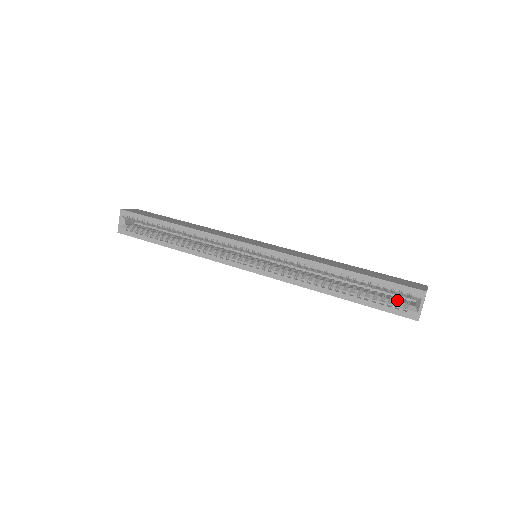
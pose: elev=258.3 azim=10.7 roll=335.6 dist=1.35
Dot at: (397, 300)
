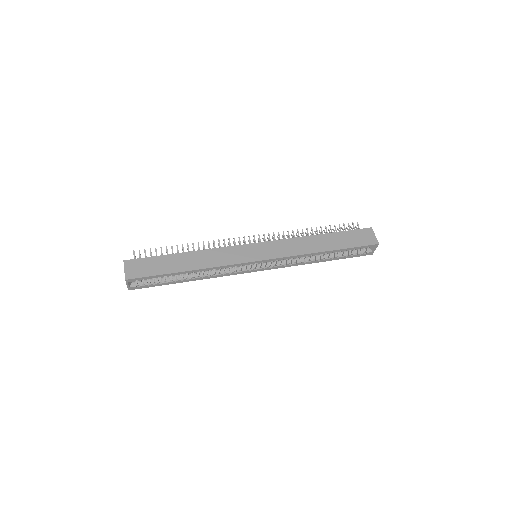
Dot at: occluded
